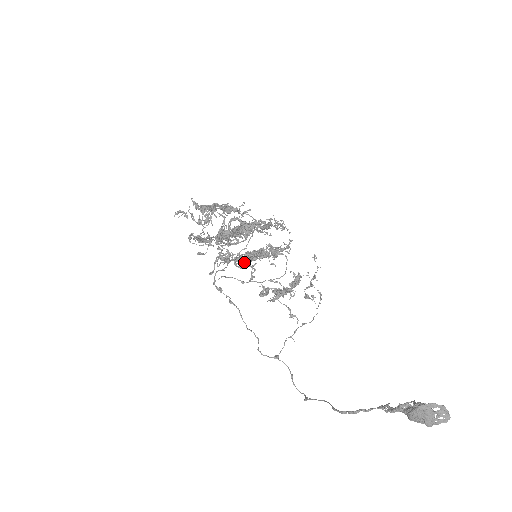
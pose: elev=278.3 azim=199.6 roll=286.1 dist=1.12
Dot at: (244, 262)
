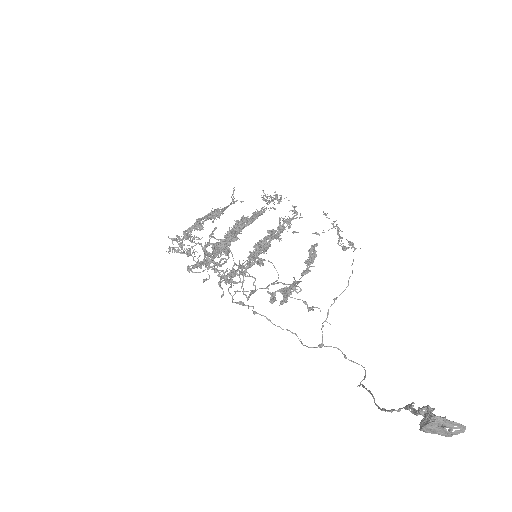
Dot at: (242, 275)
